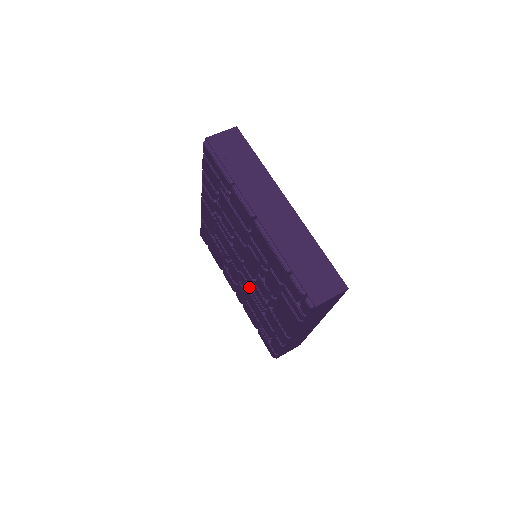
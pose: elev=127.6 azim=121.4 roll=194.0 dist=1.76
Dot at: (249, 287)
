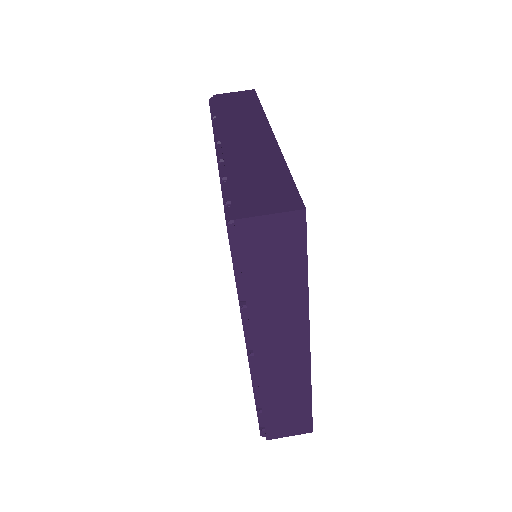
Dot at: occluded
